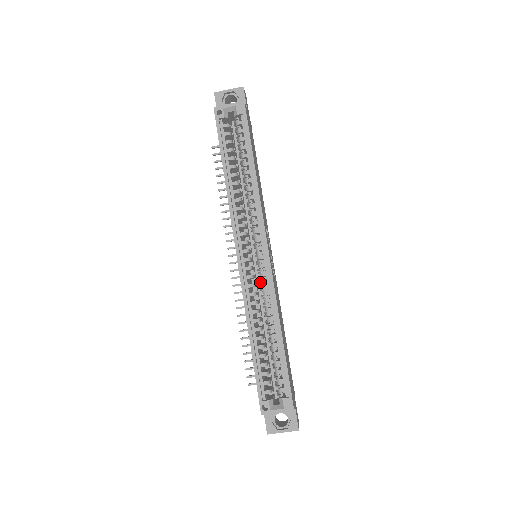
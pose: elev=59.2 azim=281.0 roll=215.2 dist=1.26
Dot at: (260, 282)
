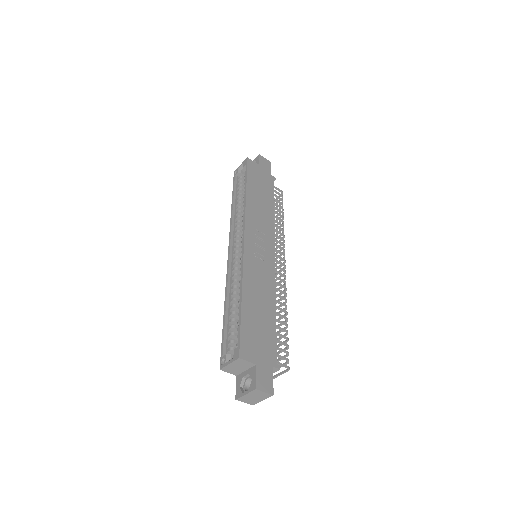
Dot at: occluded
